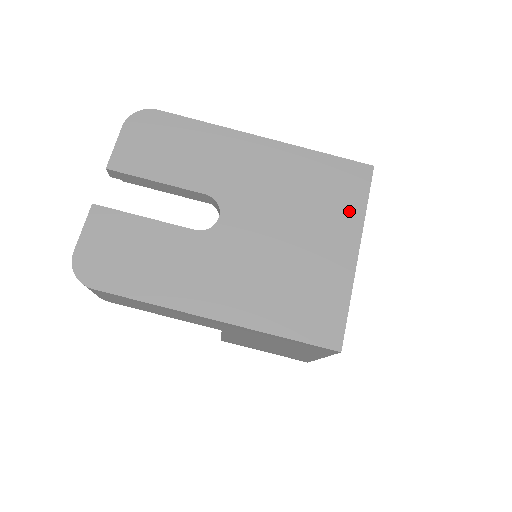
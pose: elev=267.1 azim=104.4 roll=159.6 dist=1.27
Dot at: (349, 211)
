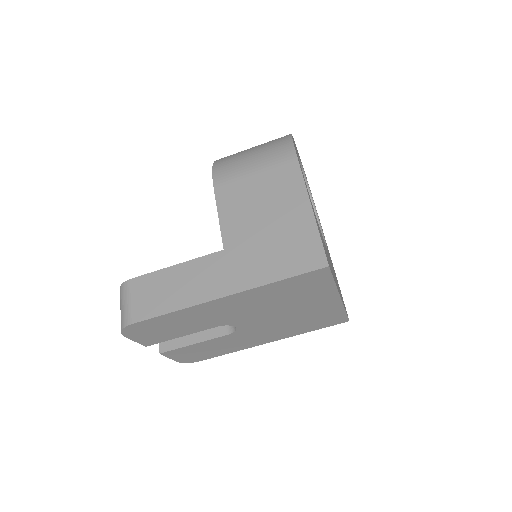
Dot at: (322, 290)
